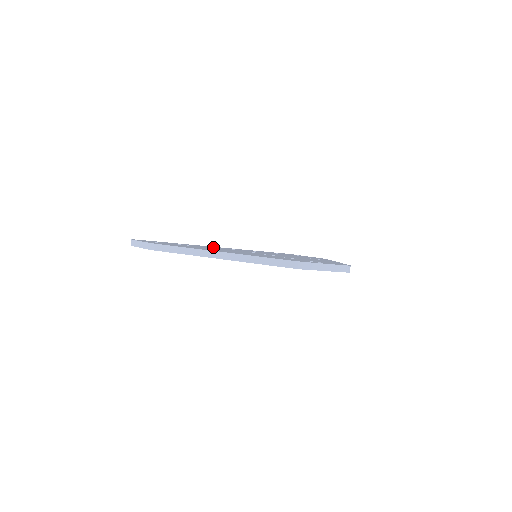
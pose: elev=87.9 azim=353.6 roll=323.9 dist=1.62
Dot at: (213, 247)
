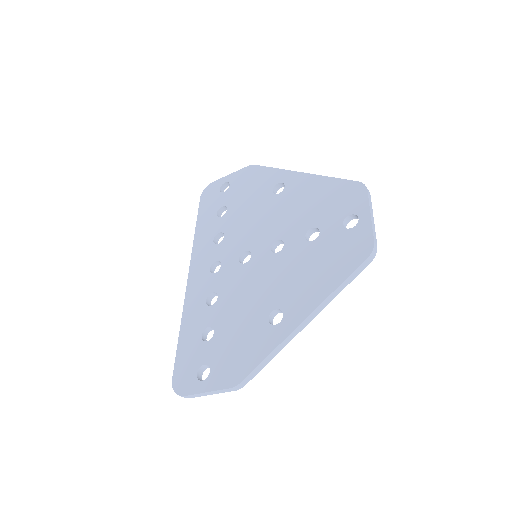
Dot at: (206, 292)
